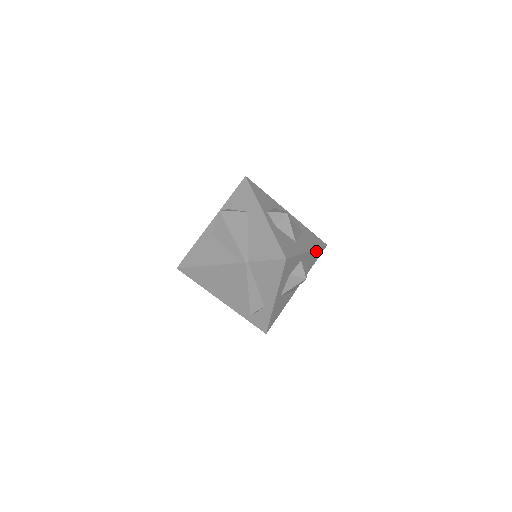
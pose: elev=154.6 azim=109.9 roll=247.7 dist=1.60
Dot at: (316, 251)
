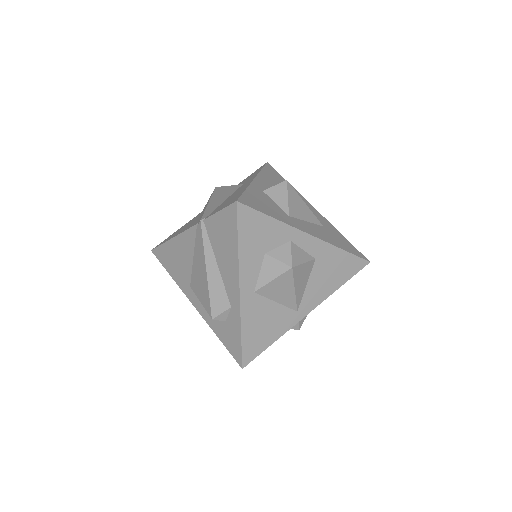
Dot at: (337, 253)
